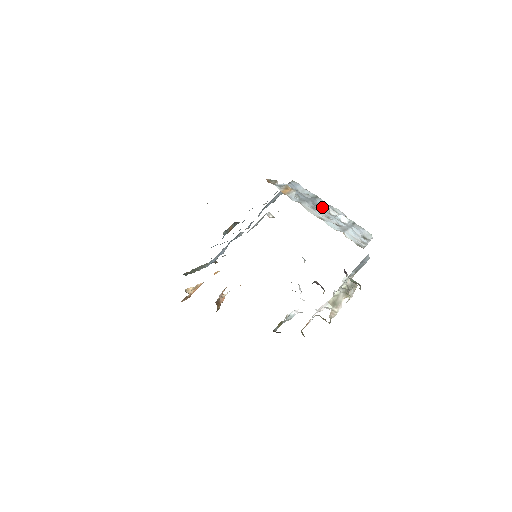
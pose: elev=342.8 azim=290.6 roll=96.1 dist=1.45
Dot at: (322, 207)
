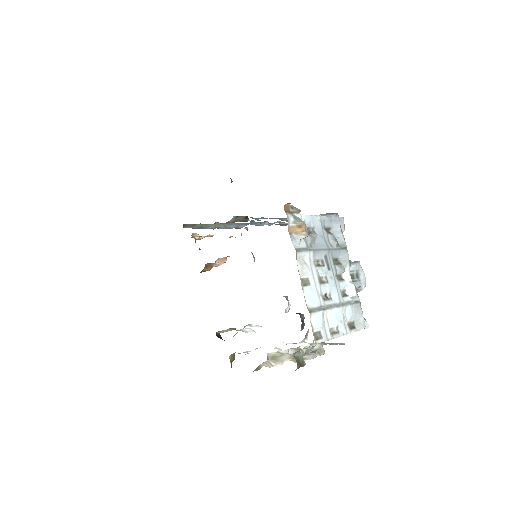
Dot at: (338, 263)
